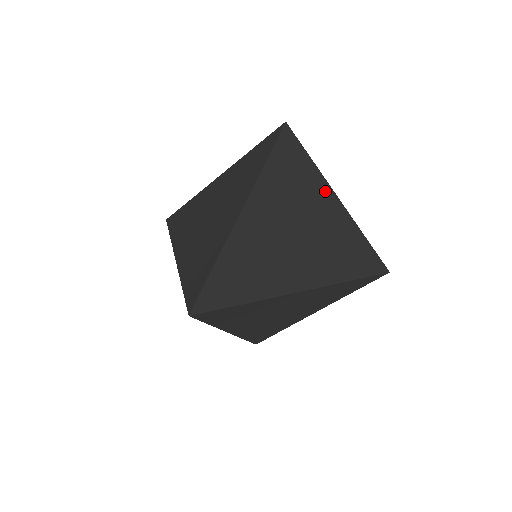
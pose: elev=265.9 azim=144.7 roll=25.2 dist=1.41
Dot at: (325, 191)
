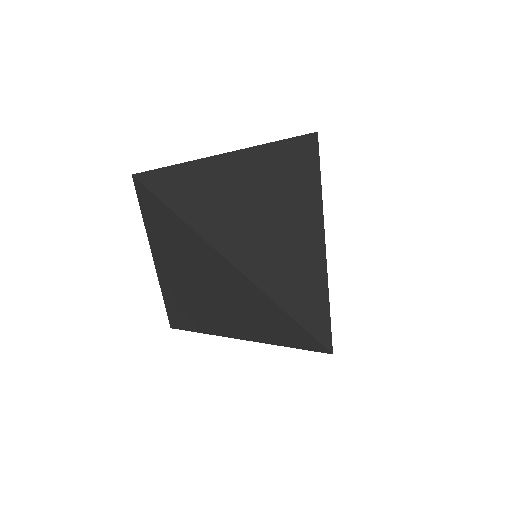
Dot at: occluded
